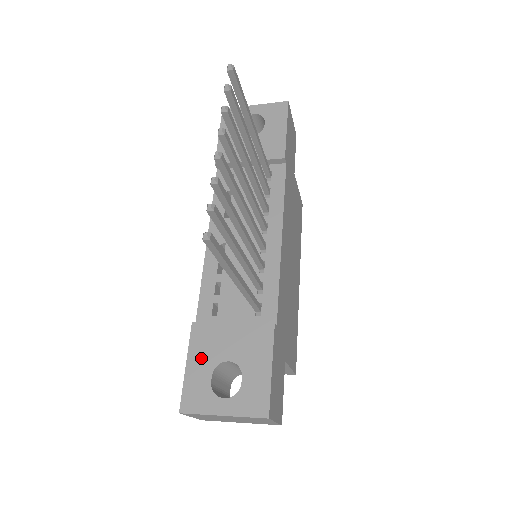
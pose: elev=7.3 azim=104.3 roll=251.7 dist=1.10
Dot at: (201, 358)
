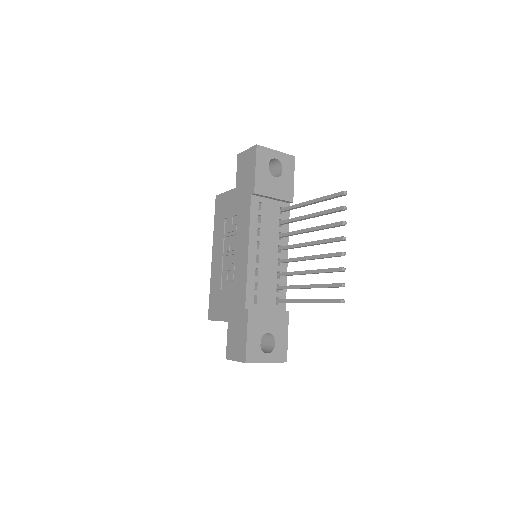
Dot at: (255, 331)
